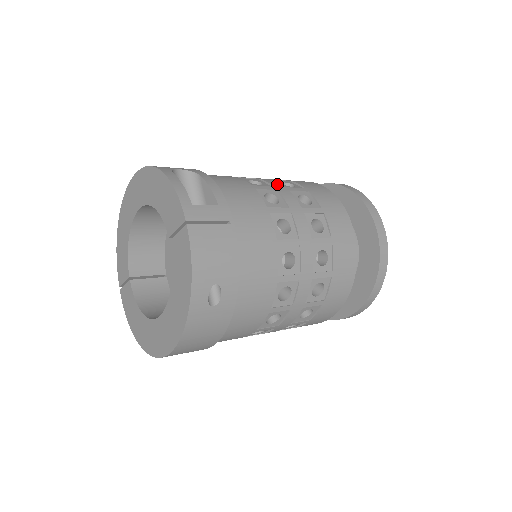
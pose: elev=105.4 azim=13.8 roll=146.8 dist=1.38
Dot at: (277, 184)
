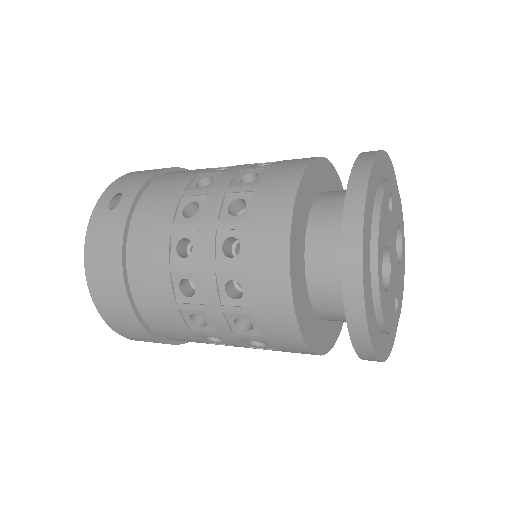
Dot at: occluded
